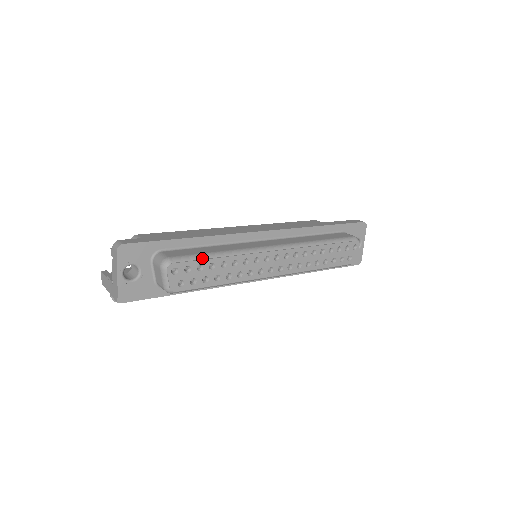
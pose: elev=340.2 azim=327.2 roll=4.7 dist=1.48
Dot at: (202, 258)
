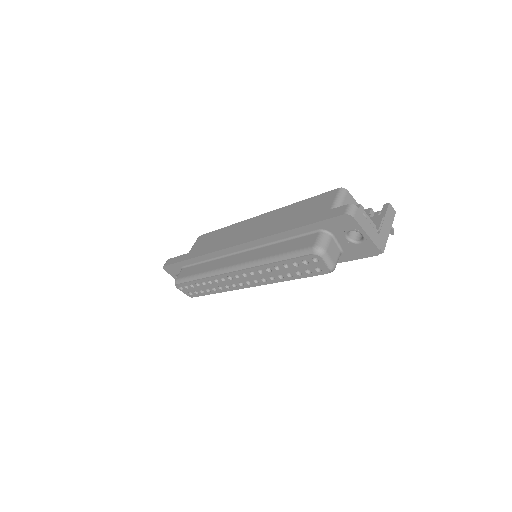
Dot at: (189, 280)
